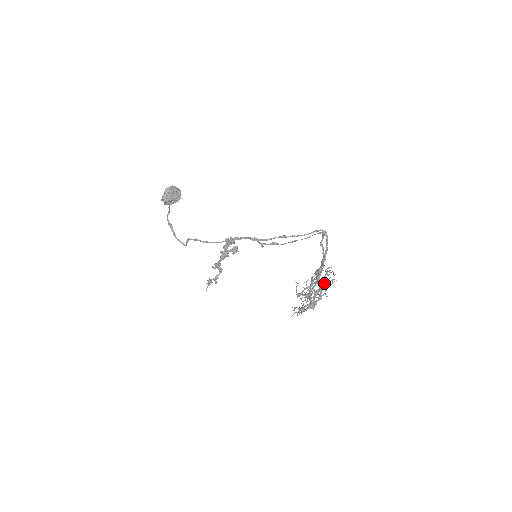
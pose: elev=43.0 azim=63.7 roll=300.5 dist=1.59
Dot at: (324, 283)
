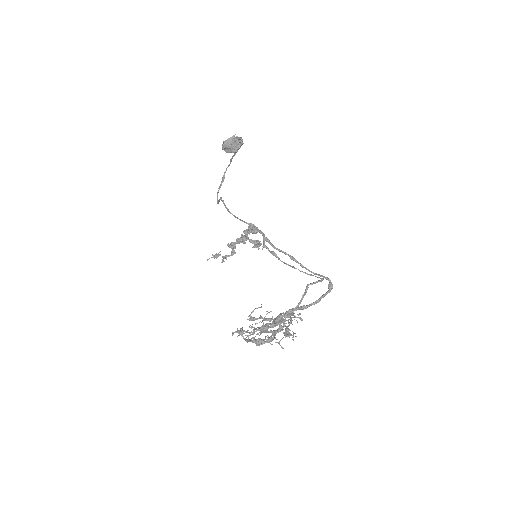
Dot at: (275, 323)
